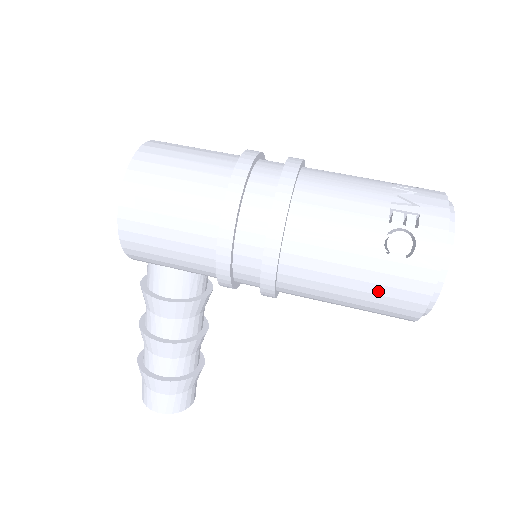
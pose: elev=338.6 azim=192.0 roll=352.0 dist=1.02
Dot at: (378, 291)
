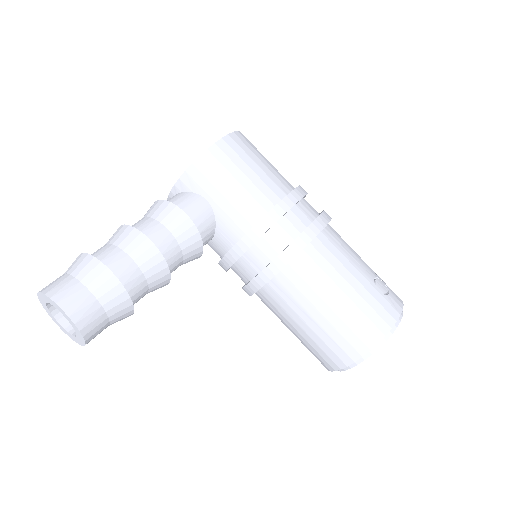
Dot at: (360, 305)
